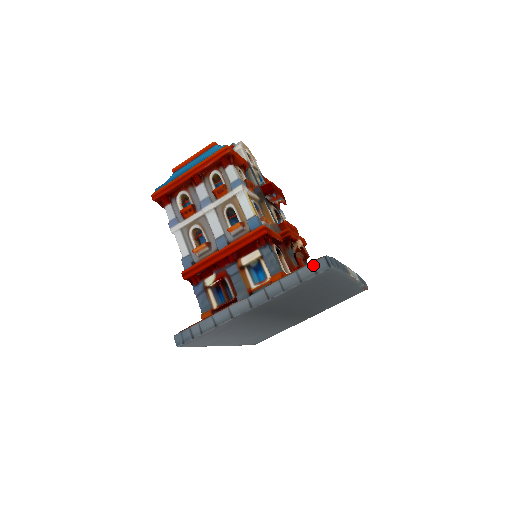
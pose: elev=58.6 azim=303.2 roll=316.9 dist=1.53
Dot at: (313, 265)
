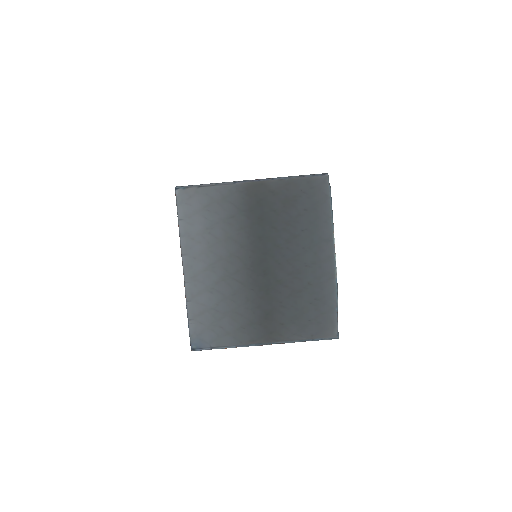
Dot at: occluded
